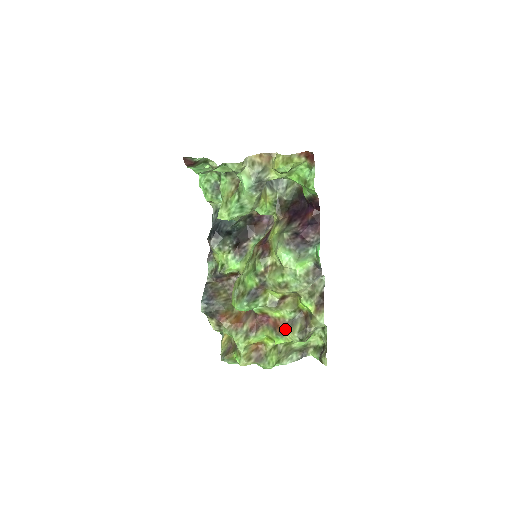
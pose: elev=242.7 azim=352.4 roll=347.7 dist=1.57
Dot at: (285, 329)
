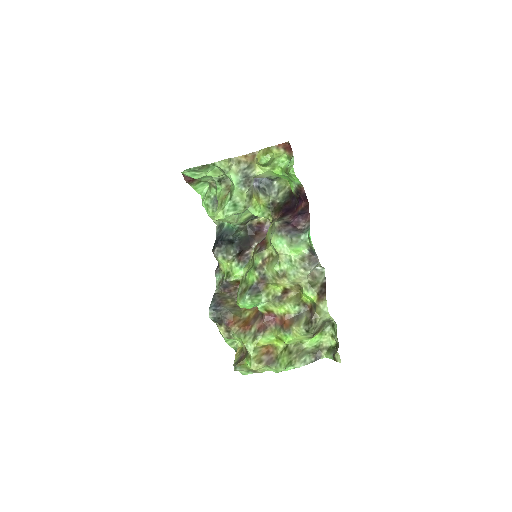
Dot at: (291, 324)
